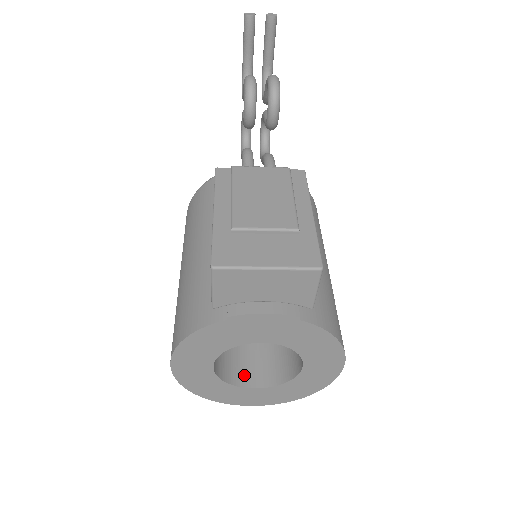
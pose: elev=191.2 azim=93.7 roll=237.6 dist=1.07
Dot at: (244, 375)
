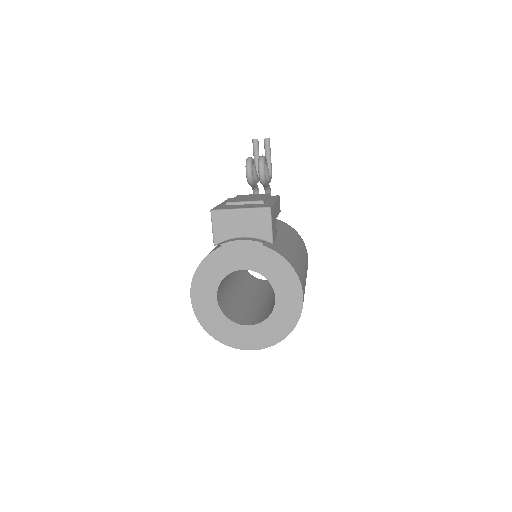
Dot at: (242, 320)
